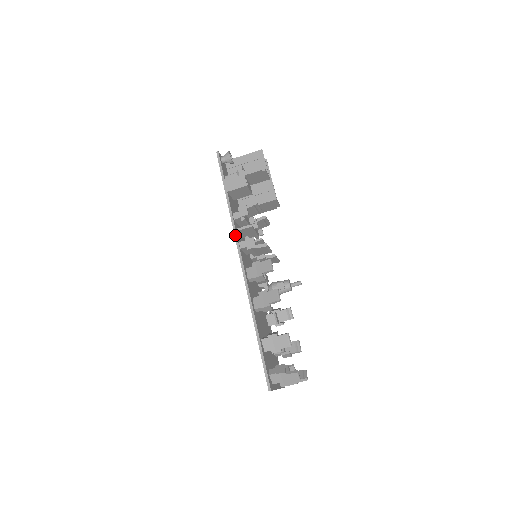
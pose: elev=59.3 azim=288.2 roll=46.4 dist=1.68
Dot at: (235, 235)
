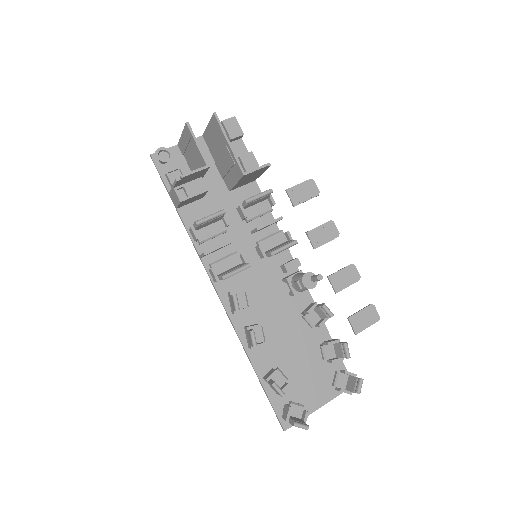
Dot at: (202, 263)
